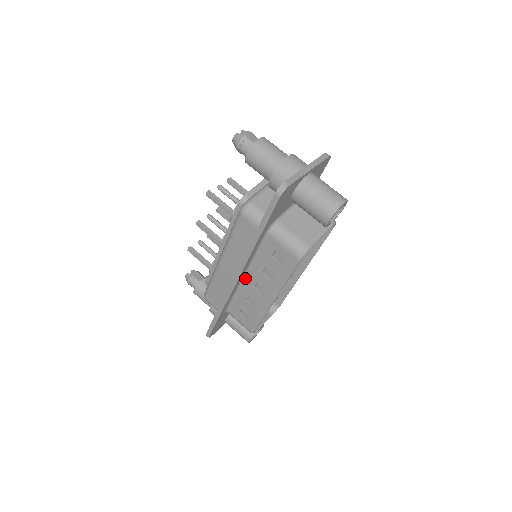
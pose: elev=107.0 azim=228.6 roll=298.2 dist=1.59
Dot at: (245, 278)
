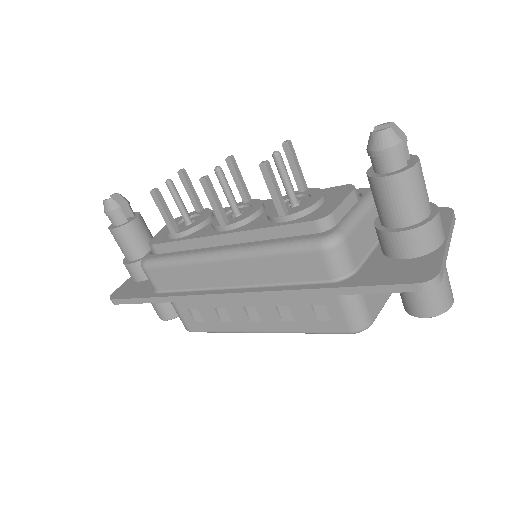
Dot at: occluded
